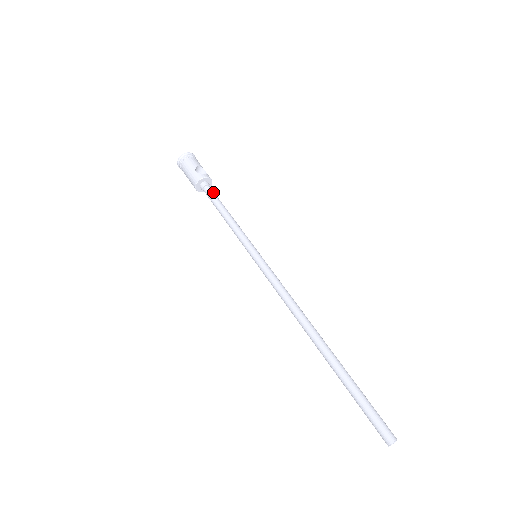
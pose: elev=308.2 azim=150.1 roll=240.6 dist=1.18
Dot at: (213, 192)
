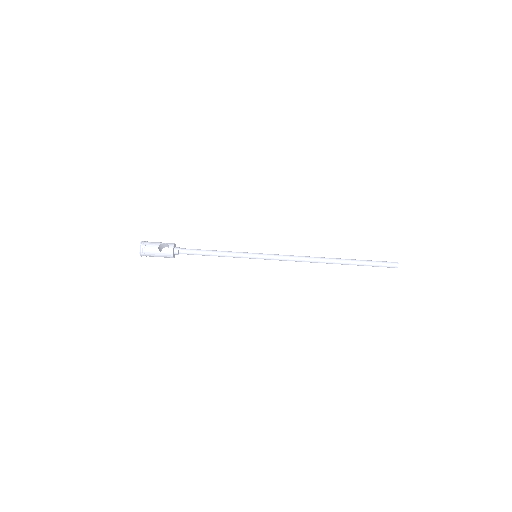
Dot at: (187, 251)
